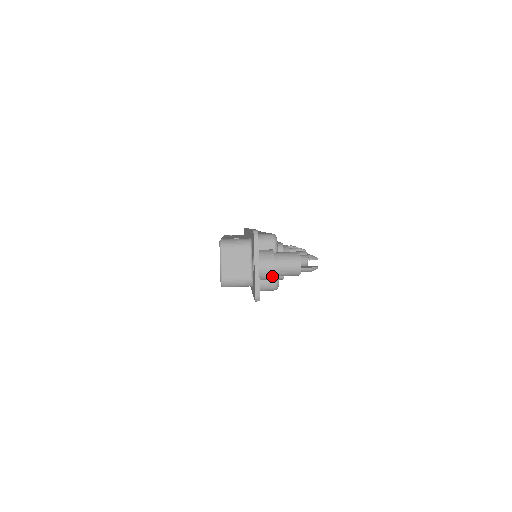
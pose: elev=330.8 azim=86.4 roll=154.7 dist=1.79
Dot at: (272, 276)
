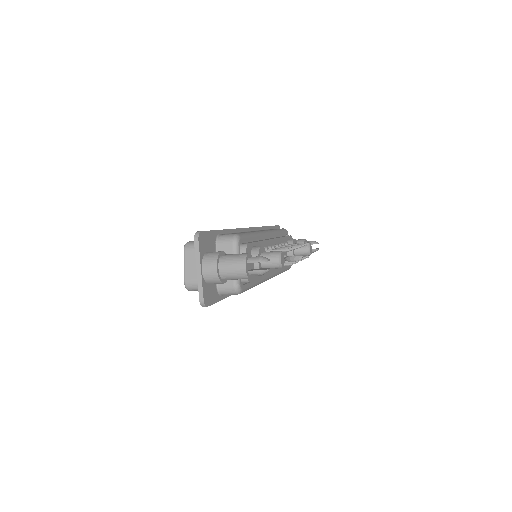
Dot at: (218, 280)
